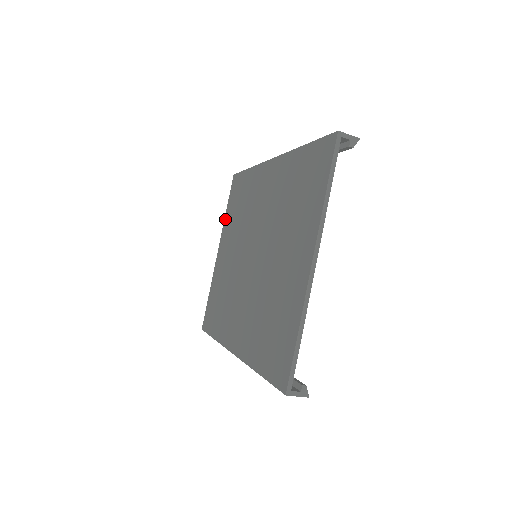
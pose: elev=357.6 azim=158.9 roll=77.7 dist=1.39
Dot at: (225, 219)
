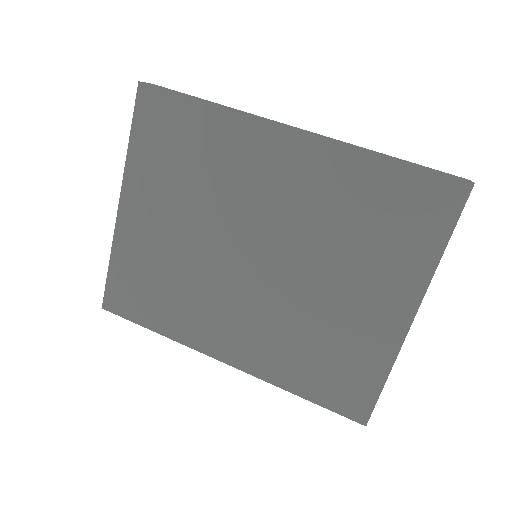
Dot at: (131, 158)
